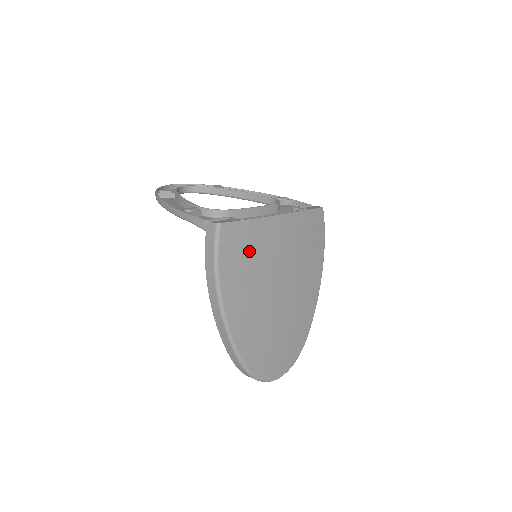
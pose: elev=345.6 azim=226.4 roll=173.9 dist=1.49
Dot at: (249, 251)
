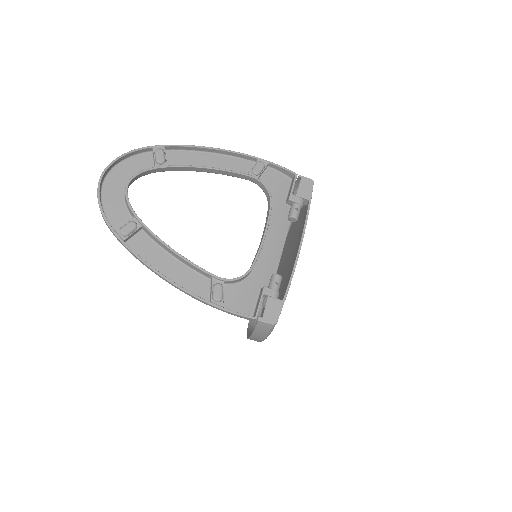
Dot at: occluded
